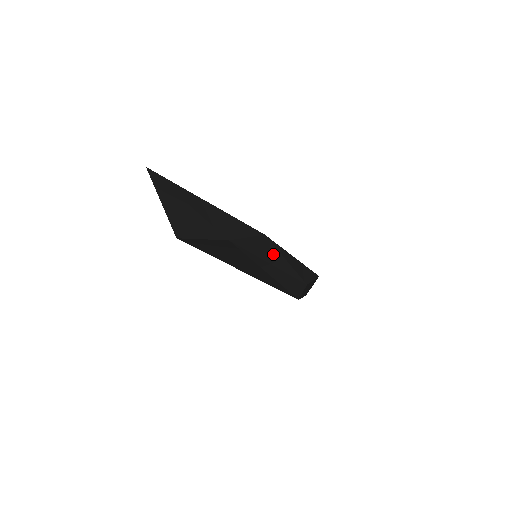
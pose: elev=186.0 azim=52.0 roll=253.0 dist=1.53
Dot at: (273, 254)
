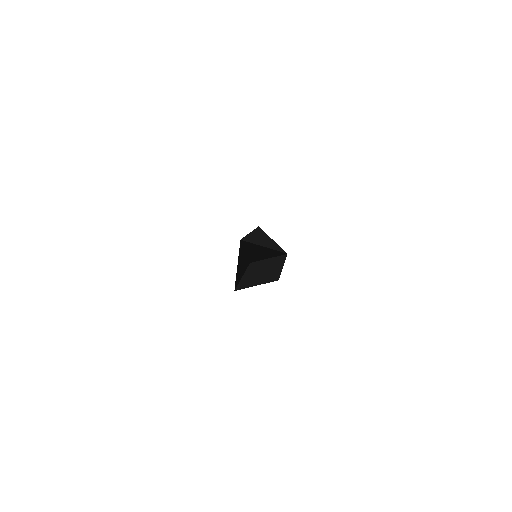
Dot at: occluded
